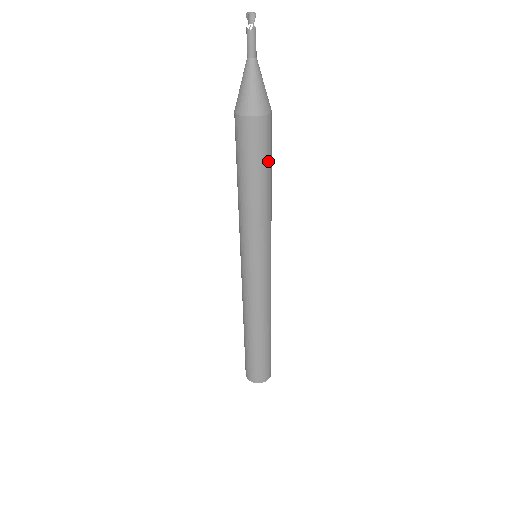
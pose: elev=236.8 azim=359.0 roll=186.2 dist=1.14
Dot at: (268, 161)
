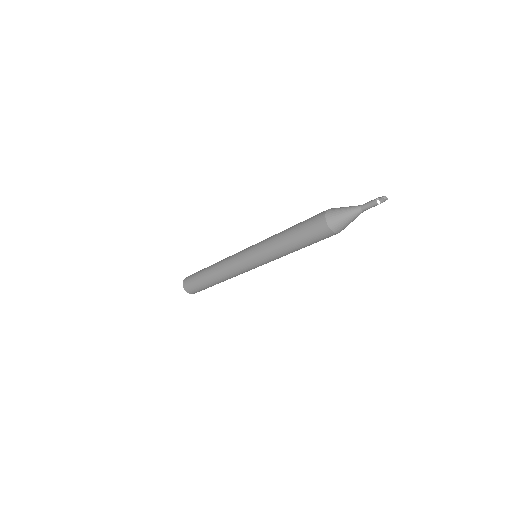
Dot at: occluded
